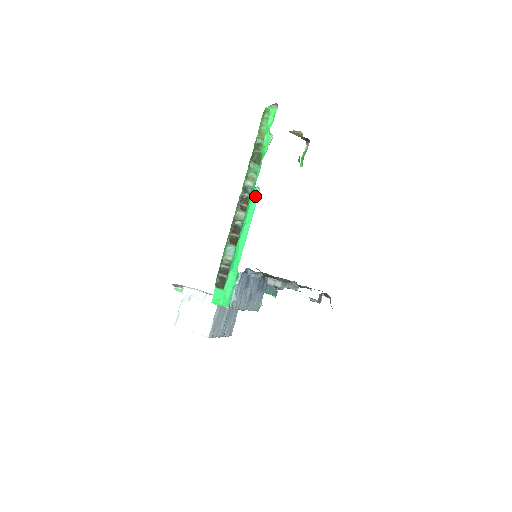
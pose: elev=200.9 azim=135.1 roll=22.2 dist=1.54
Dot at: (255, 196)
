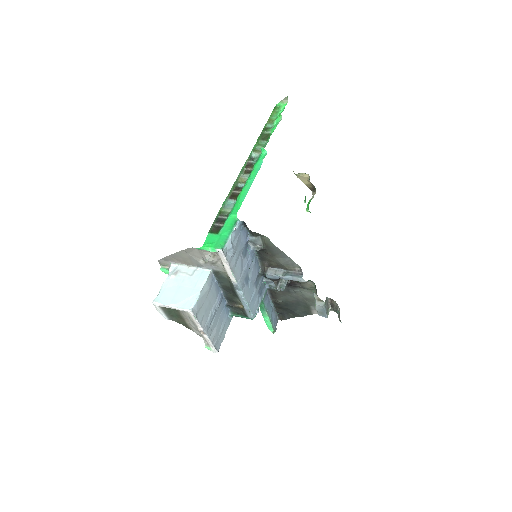
Dot at: (261, 158)
